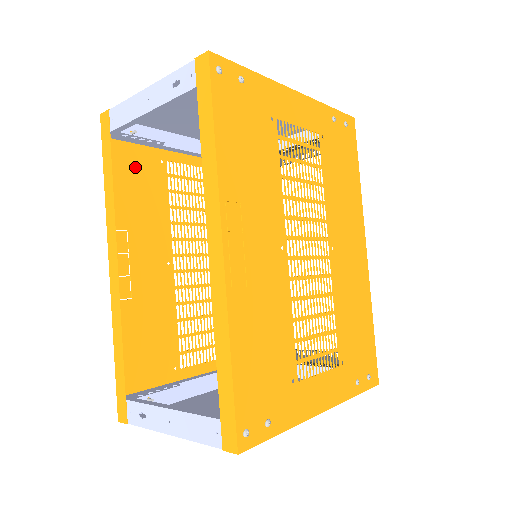
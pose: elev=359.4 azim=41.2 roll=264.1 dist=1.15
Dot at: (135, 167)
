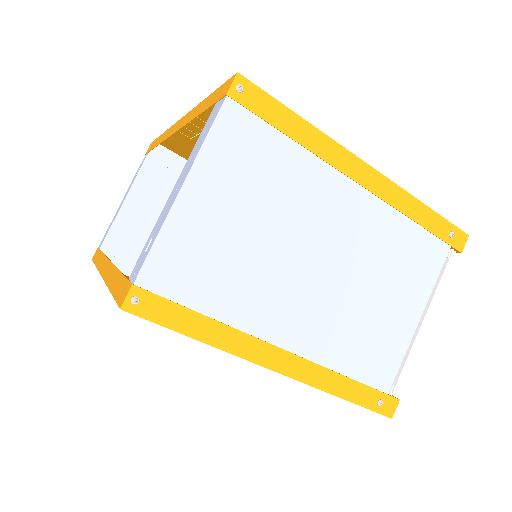
Dot at: occluded
